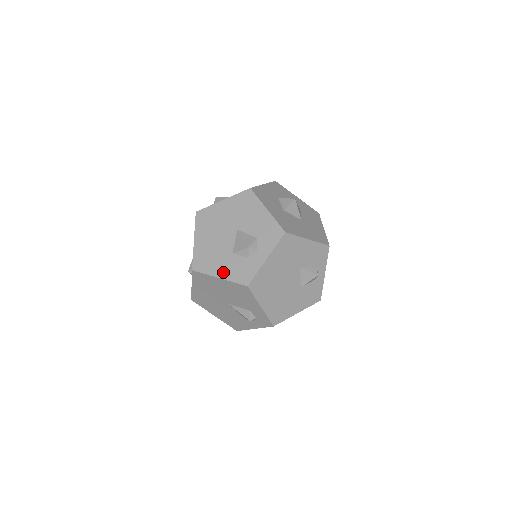
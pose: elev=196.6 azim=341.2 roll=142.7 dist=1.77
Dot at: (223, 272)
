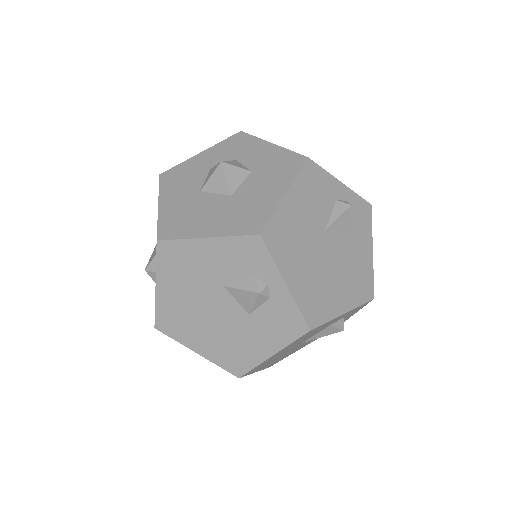
Dot at: occluded
